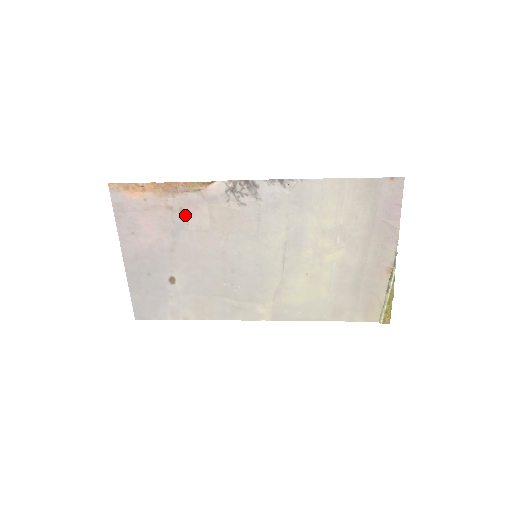
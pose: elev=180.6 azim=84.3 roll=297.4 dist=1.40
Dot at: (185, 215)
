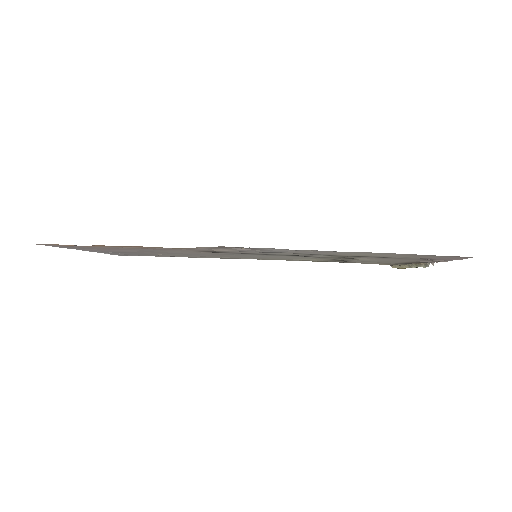
Dot at: occluded
